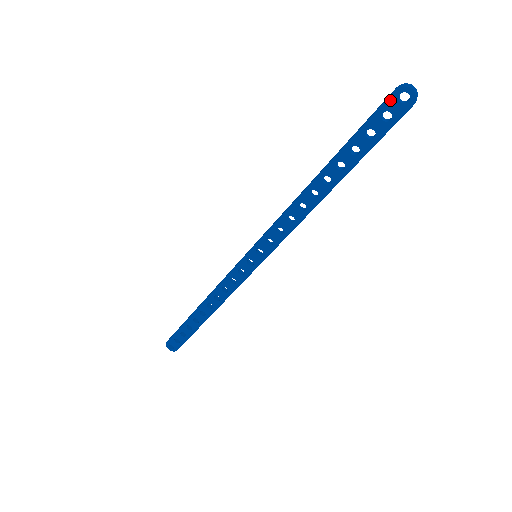
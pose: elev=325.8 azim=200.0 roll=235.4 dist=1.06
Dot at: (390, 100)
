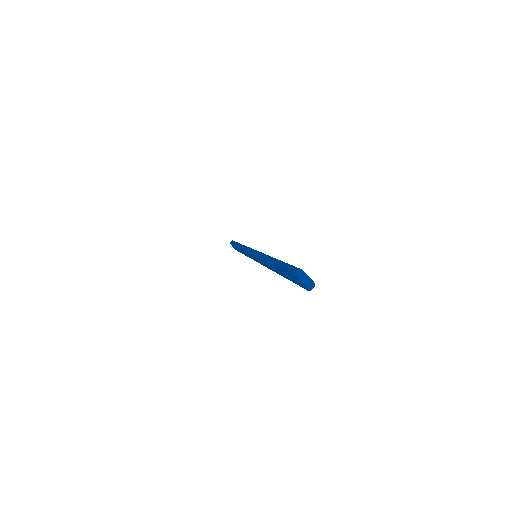
Dot at: (292, 275)
